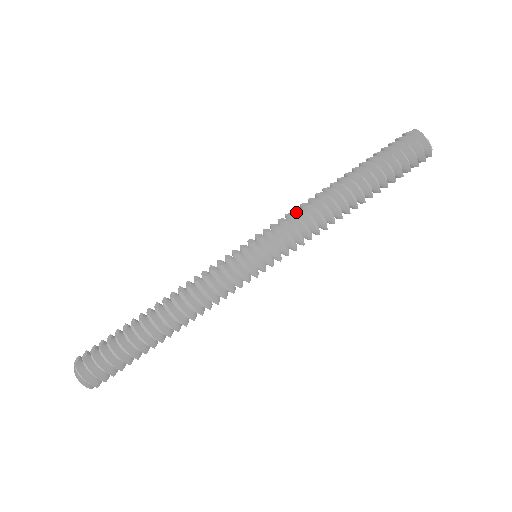
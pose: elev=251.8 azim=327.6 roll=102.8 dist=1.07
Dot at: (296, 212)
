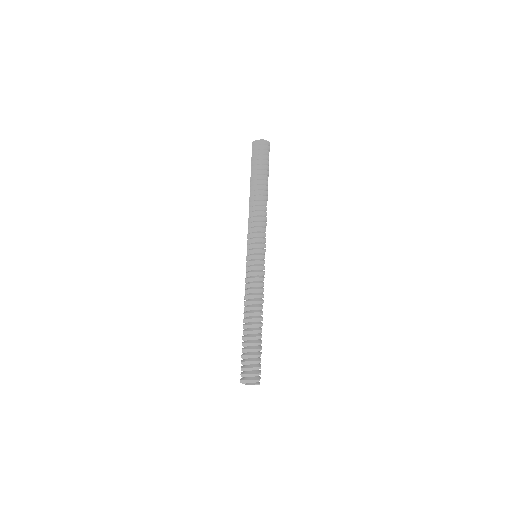
Dot at: (249, 222)
